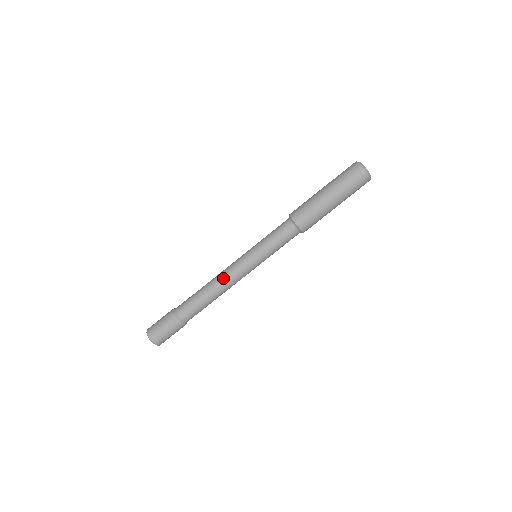
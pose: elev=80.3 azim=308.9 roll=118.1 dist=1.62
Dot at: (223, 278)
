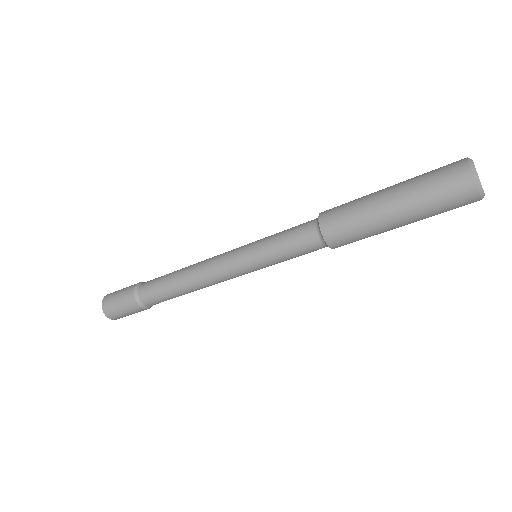
Dot at: (202, 274)
